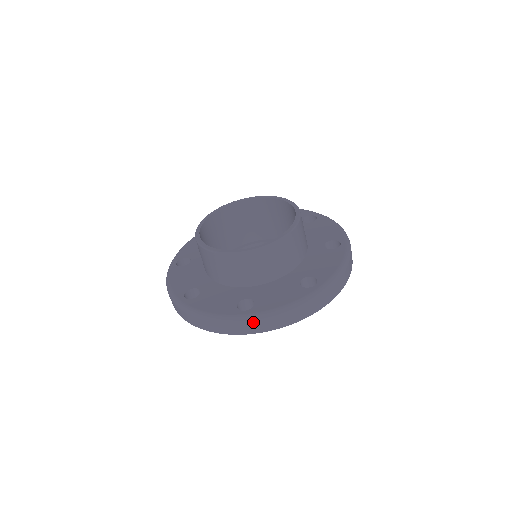
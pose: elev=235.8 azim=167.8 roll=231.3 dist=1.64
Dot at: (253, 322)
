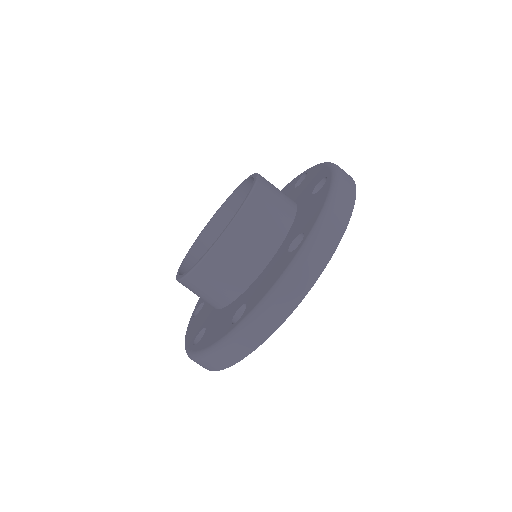
Dot at: (321, 235)
